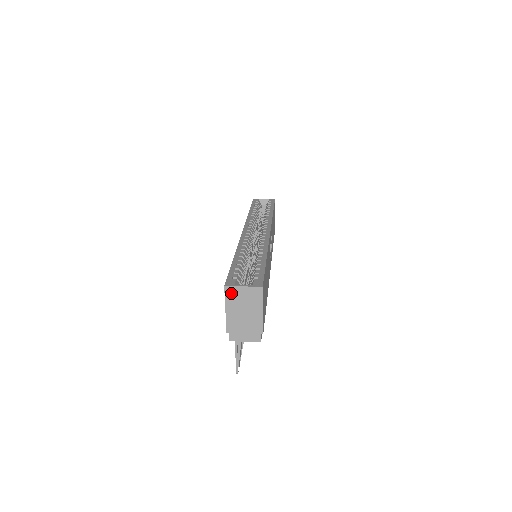
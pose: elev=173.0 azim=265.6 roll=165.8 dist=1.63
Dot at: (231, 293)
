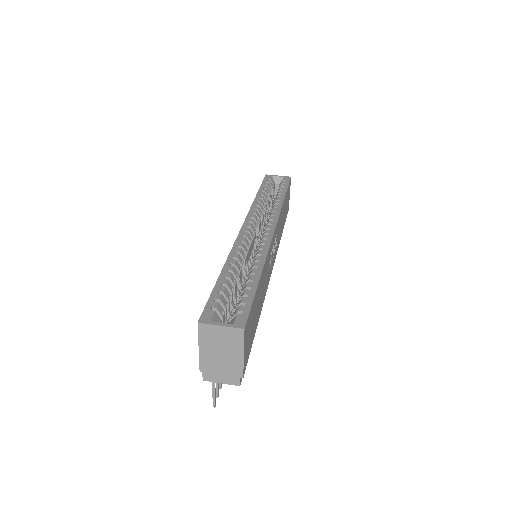
Dot at: (206, 331)
